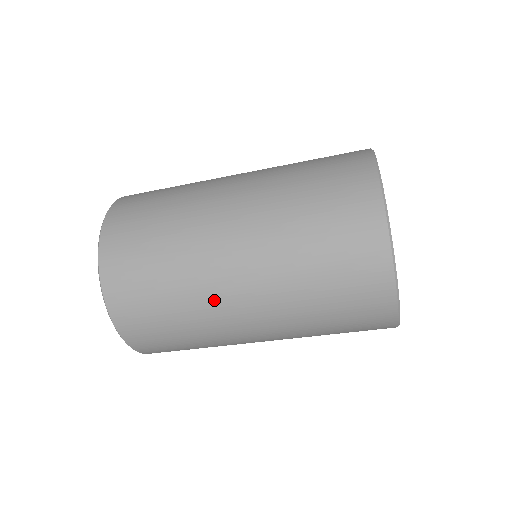
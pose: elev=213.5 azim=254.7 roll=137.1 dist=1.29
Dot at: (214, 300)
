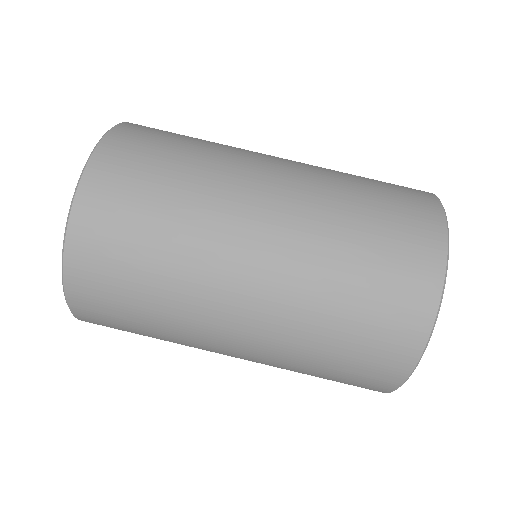
Dot at: (227, 213)
